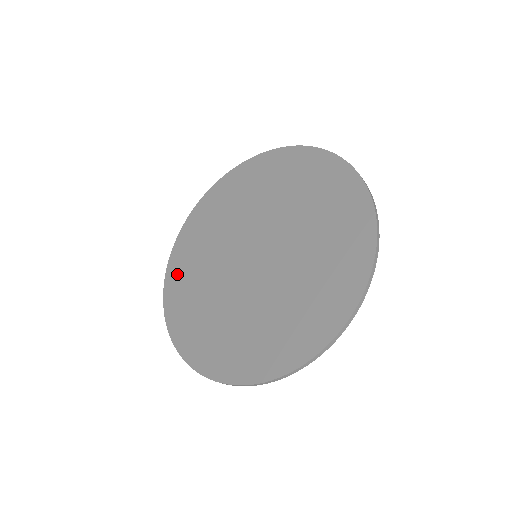
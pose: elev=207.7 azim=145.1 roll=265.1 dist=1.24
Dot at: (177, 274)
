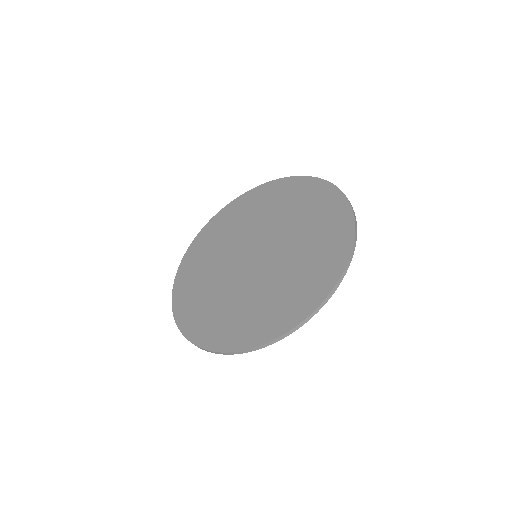
Dot at: (195, 252)
